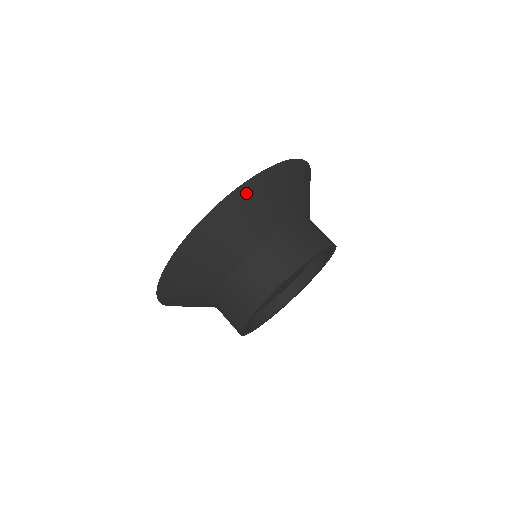
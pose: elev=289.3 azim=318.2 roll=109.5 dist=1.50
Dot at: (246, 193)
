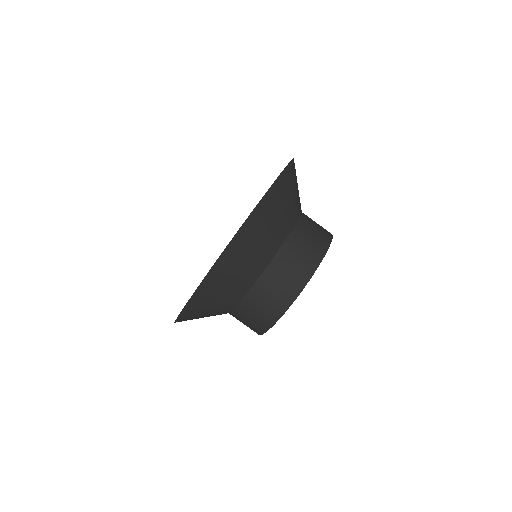
Dot at: (290, 173)
